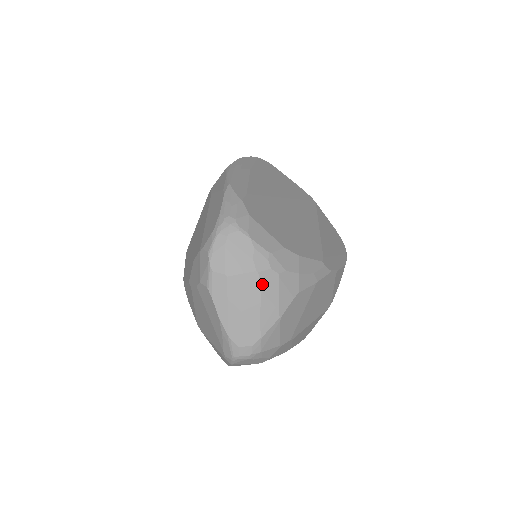
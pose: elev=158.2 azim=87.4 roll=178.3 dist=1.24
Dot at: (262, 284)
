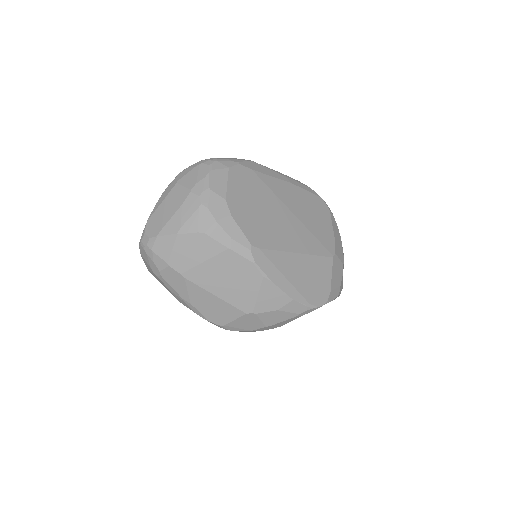
Dot at: (186, 201)
